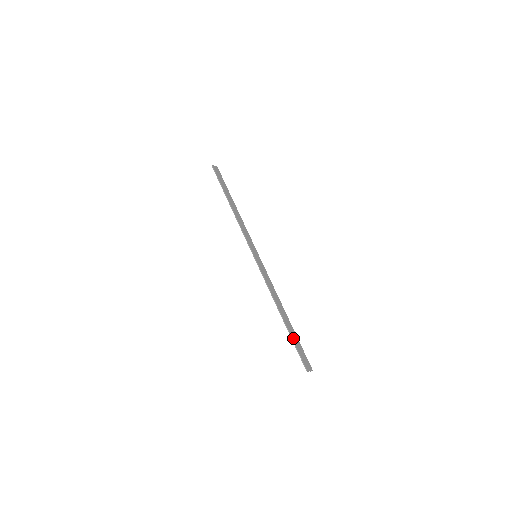
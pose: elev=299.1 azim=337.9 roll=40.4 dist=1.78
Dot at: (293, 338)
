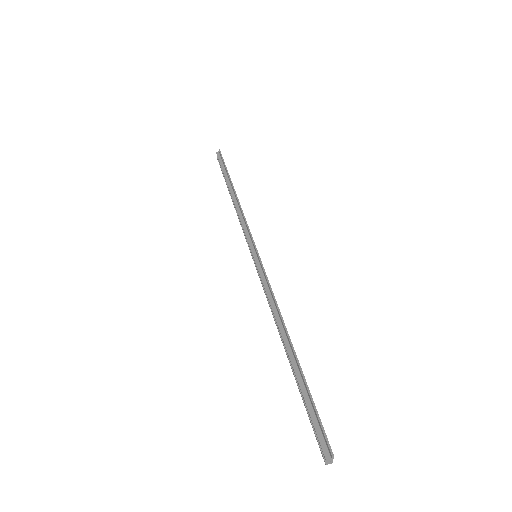
Dot at: occluded
